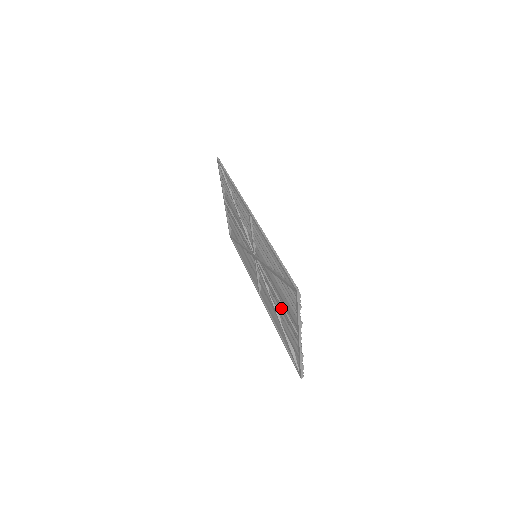
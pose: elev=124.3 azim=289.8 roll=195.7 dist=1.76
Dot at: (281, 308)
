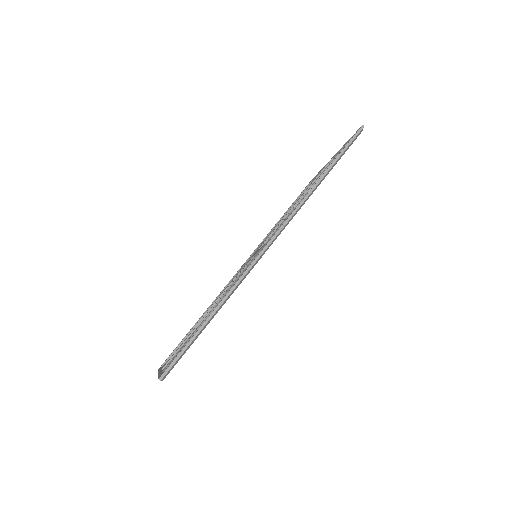
Dot at: occluded
